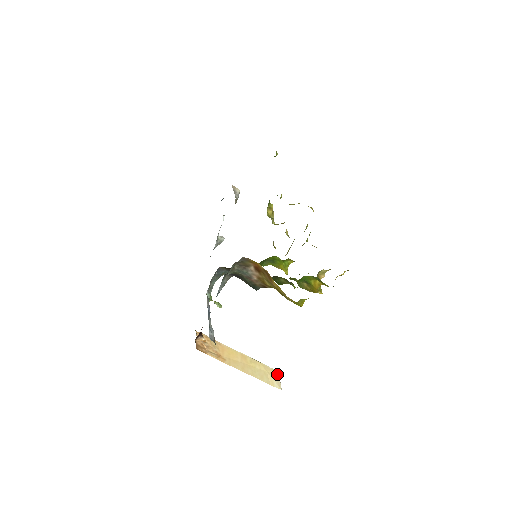
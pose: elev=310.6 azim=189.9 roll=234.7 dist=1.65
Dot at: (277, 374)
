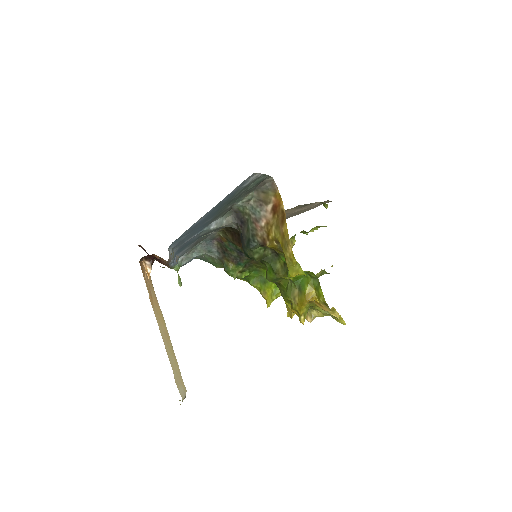
Dot at: (185, 392)
